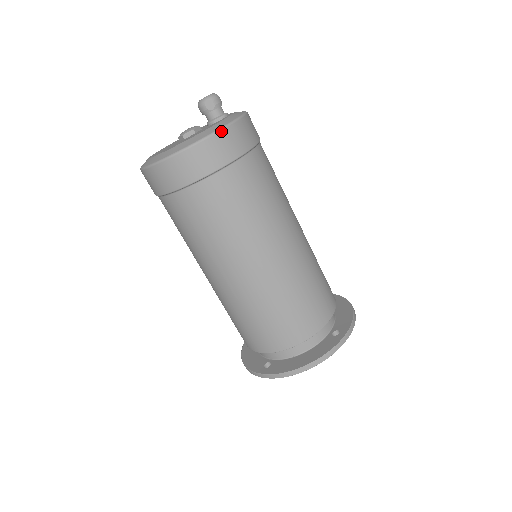
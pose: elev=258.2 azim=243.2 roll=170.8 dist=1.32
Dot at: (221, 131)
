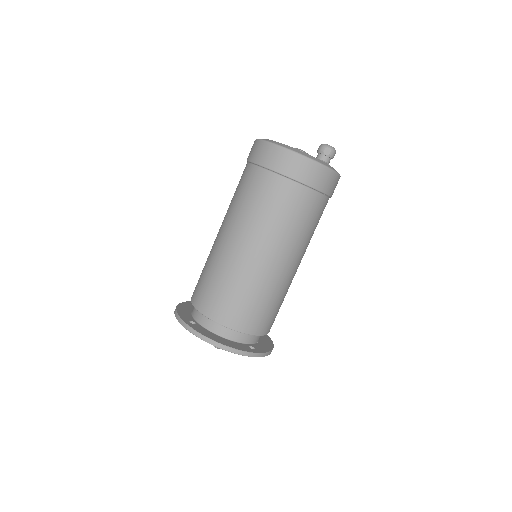
Dot at: (323, 166)
